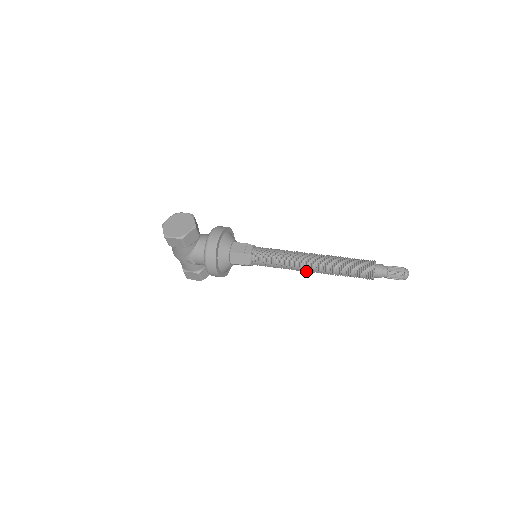
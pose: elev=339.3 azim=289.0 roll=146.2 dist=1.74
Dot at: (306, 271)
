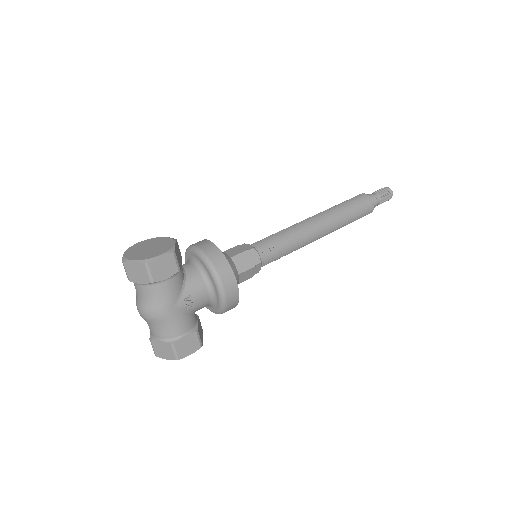
Dot at: (317, 238)
